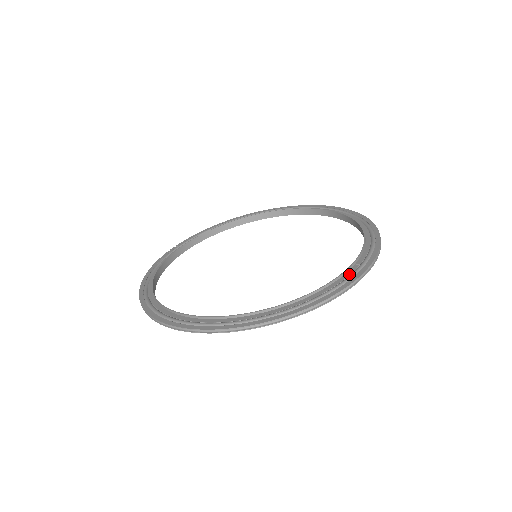
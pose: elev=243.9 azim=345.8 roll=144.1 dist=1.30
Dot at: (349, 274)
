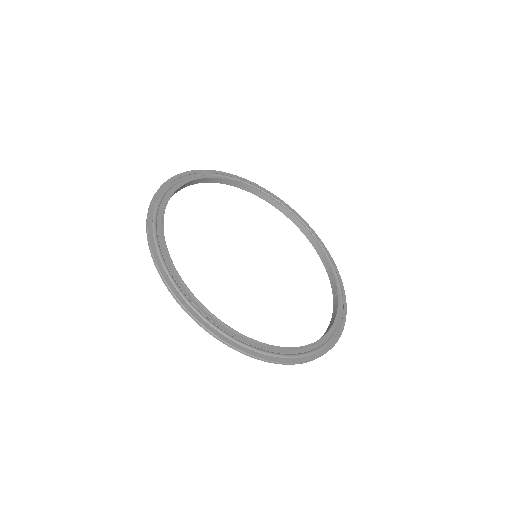
Dot at: (340, 307)
